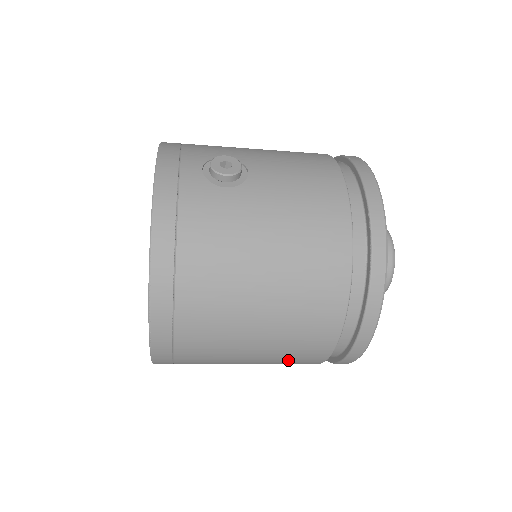
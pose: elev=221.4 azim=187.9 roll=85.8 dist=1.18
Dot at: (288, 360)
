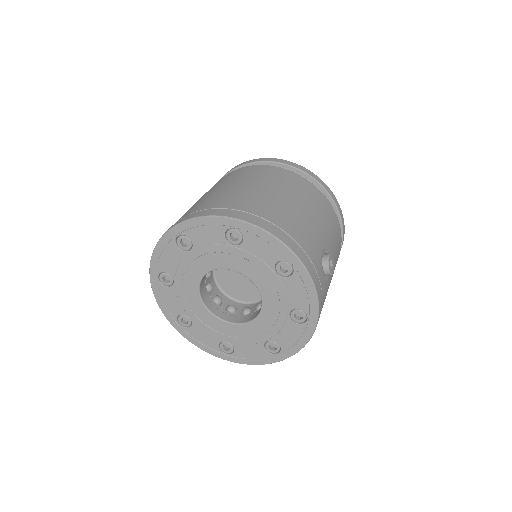
Dot at: occluded
